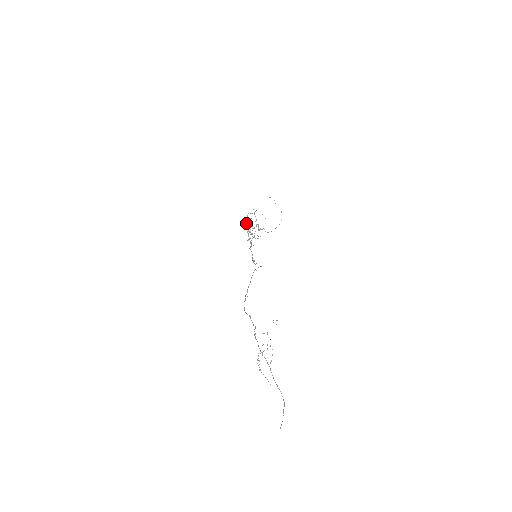
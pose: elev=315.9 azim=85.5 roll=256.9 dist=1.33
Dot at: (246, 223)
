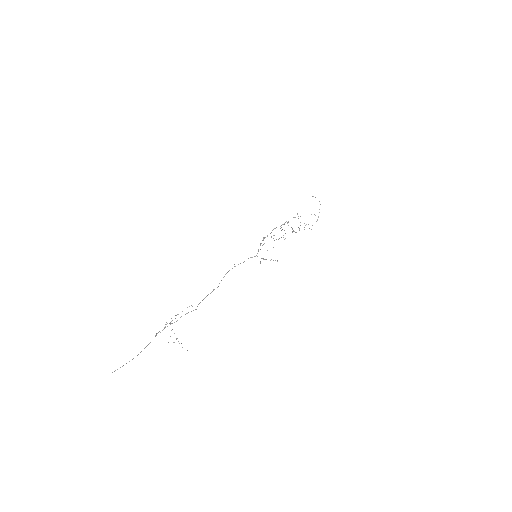
Dot at: (274, 228)
